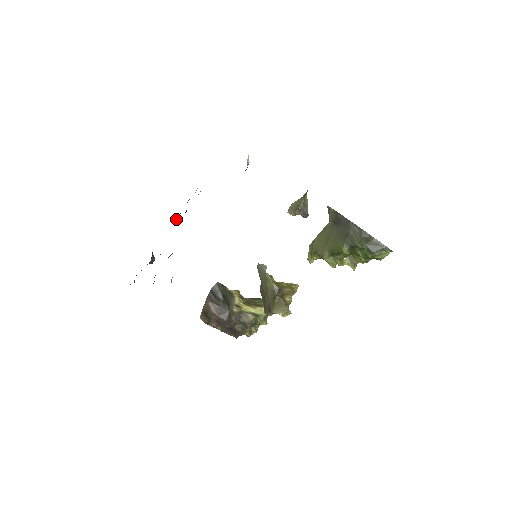
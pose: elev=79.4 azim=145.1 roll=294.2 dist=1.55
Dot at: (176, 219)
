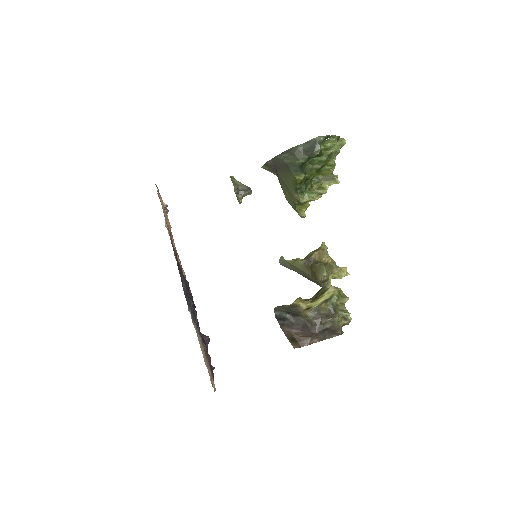
Dot at: occluded
